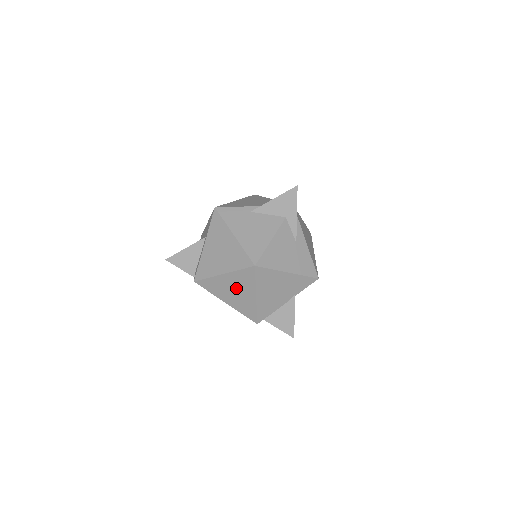
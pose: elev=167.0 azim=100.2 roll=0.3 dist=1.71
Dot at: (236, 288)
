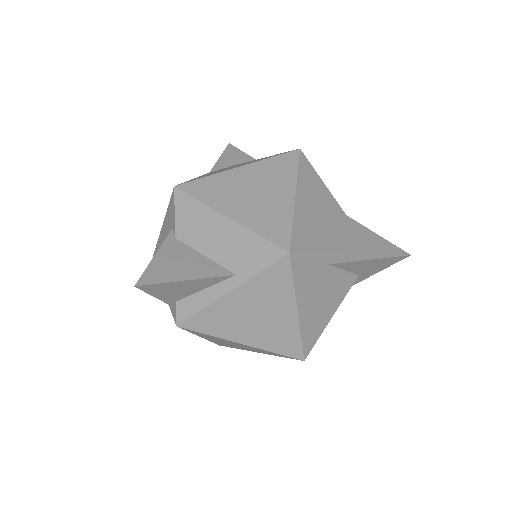
Dot at: (241, 346)
